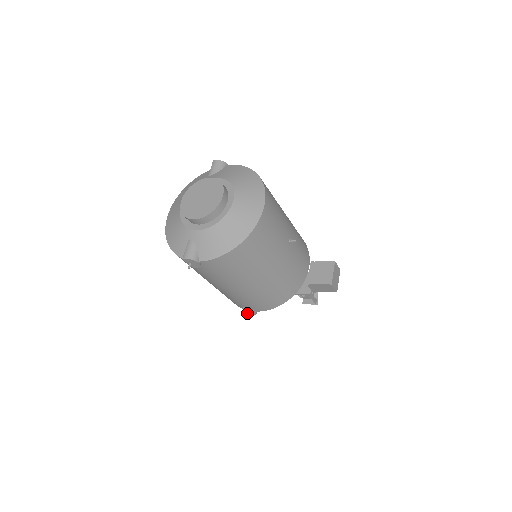
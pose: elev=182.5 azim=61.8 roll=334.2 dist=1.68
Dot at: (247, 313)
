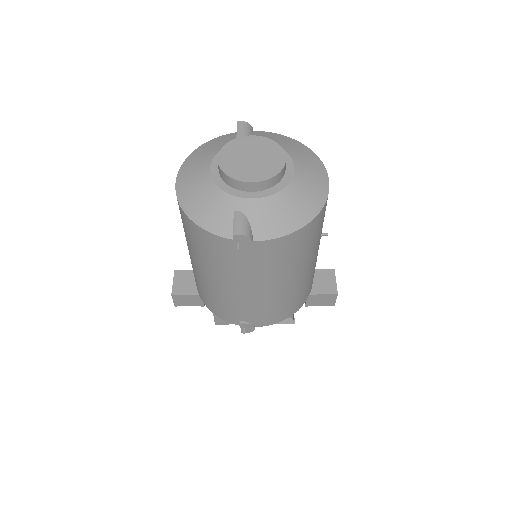
Dot at: (243, 329)
